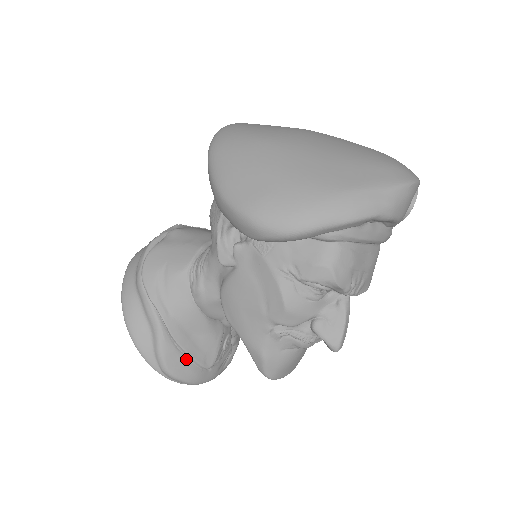
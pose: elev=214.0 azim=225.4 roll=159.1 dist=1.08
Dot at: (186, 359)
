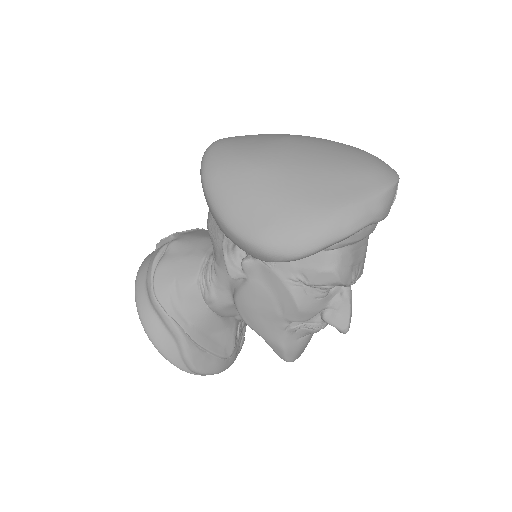
Dot at: (210, 356)
